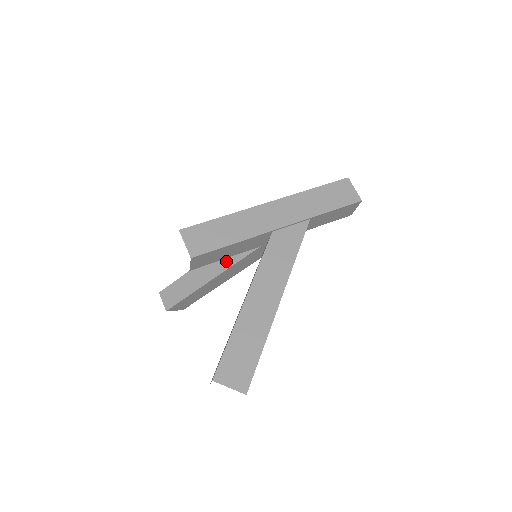
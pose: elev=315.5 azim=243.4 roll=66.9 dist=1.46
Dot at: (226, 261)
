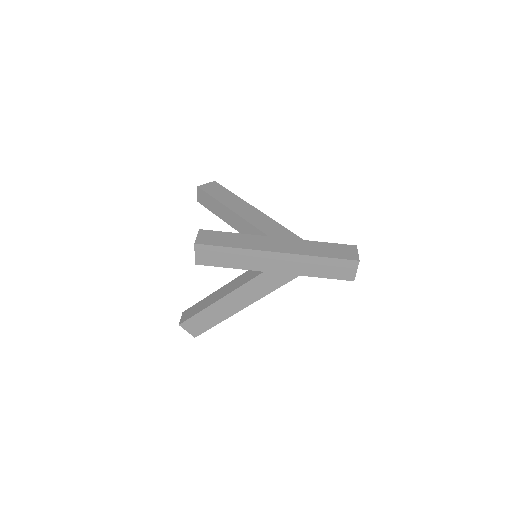
Dot at: (242, 229)
